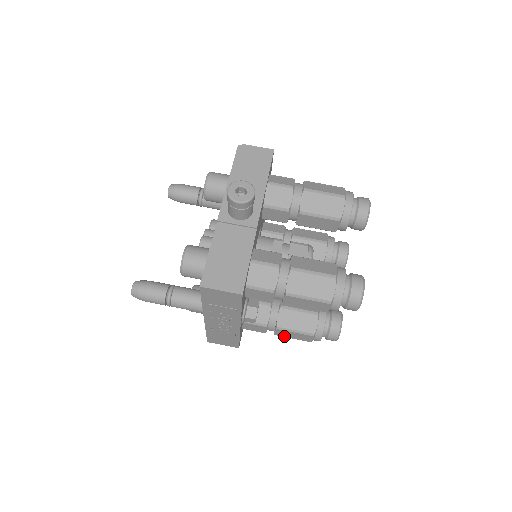
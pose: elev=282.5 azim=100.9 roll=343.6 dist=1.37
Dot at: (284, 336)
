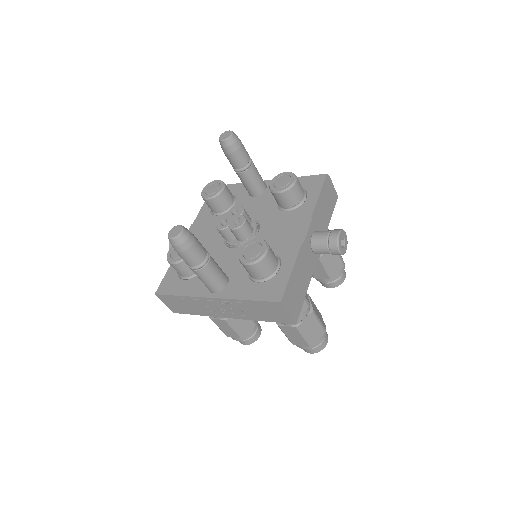
Dot at: (217, 324)
